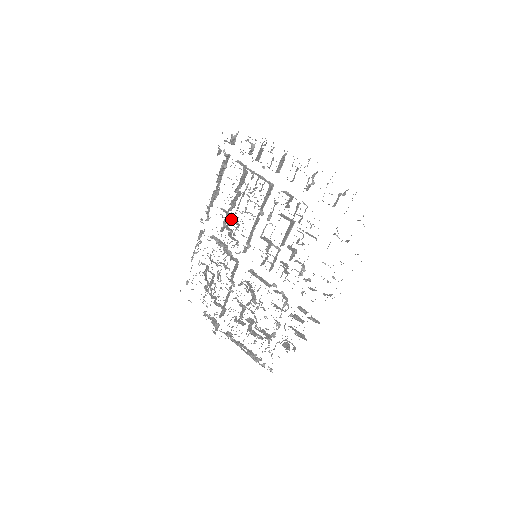
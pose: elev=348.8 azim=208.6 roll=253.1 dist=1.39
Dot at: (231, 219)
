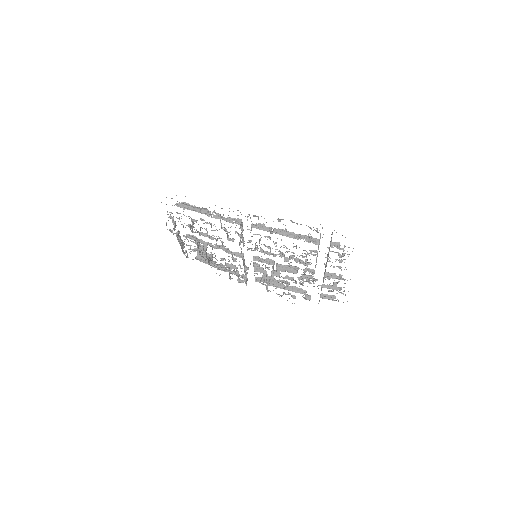
Dot at: occluded
